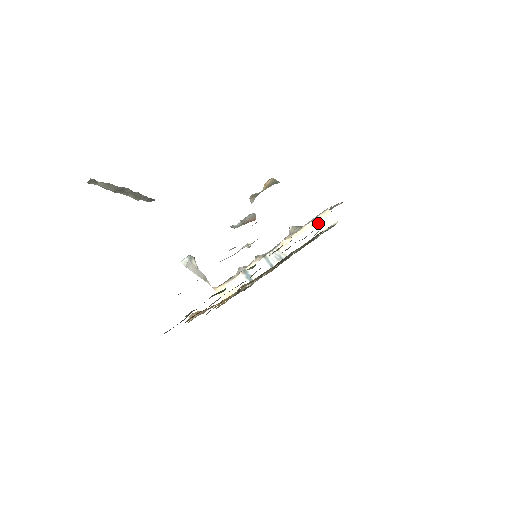
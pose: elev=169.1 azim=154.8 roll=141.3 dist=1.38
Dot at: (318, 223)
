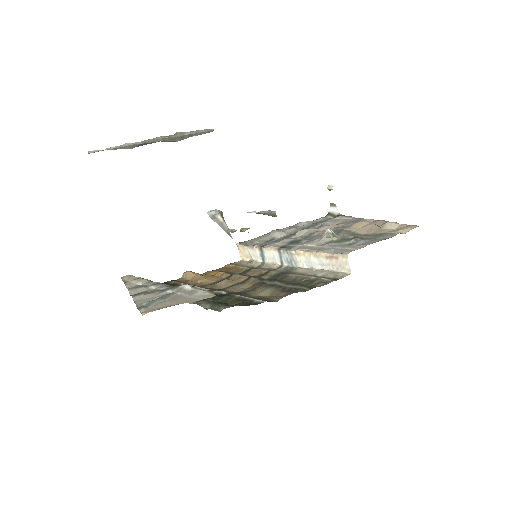
Dot at: (333, 260)
